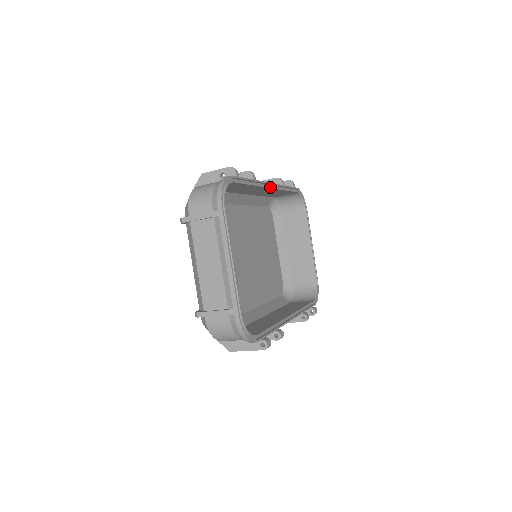
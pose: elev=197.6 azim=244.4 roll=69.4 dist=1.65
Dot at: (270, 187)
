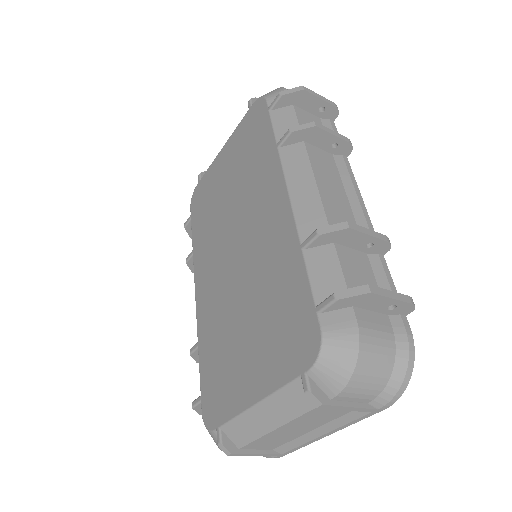
Dot at: occluded
